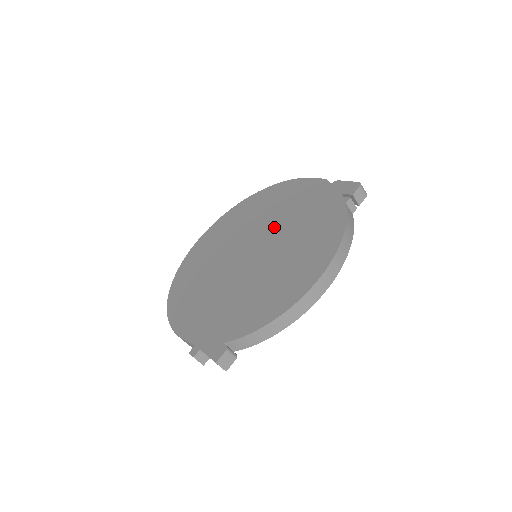
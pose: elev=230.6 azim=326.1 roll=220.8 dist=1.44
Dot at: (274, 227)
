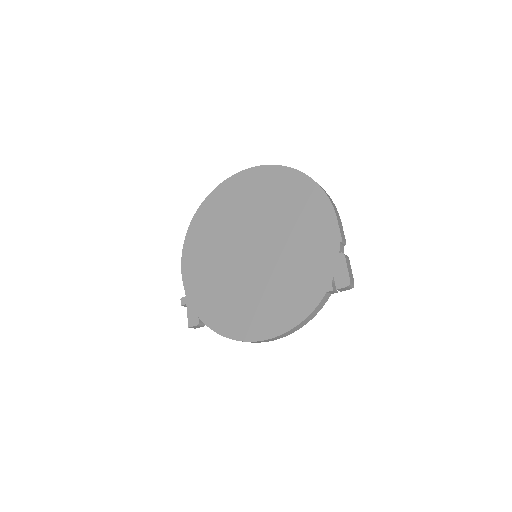
Dot at: (280, 245)
